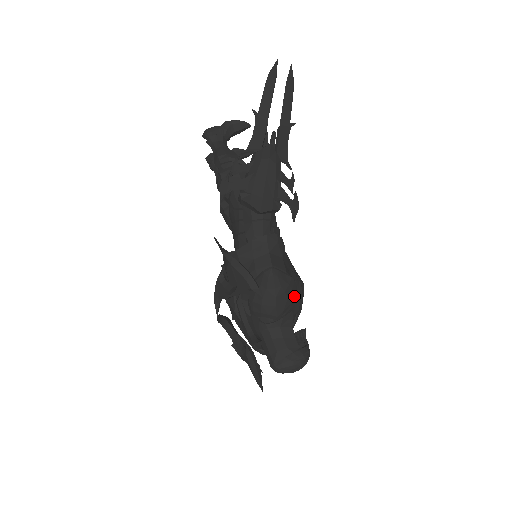
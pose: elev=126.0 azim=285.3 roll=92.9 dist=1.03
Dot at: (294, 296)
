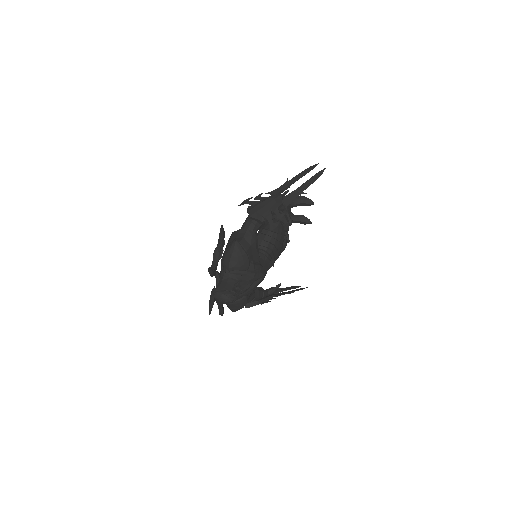
Dot at: (244, 265)
